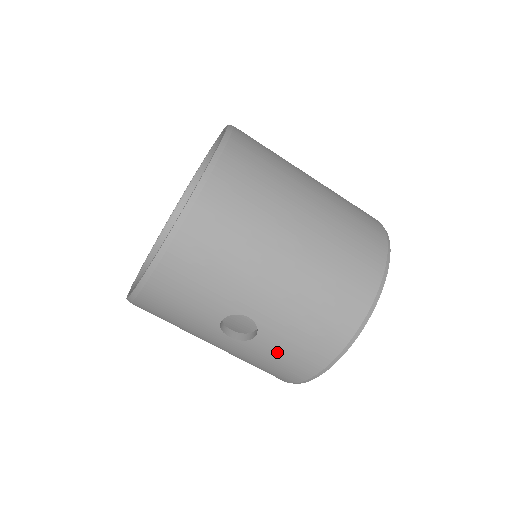
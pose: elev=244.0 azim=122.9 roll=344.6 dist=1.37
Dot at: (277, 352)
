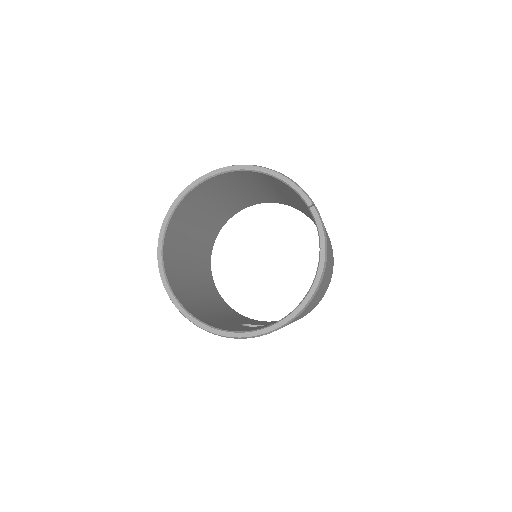
Dot at: occluded
